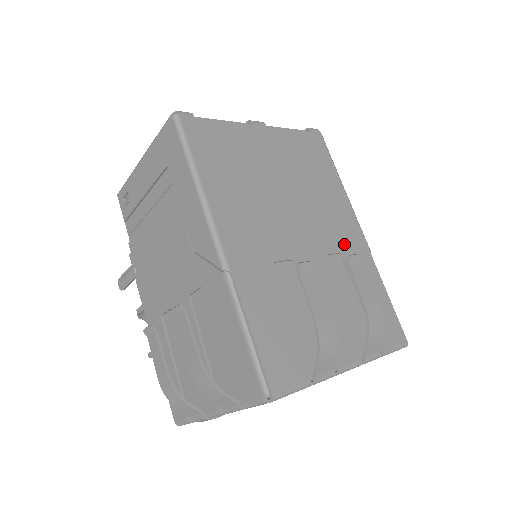
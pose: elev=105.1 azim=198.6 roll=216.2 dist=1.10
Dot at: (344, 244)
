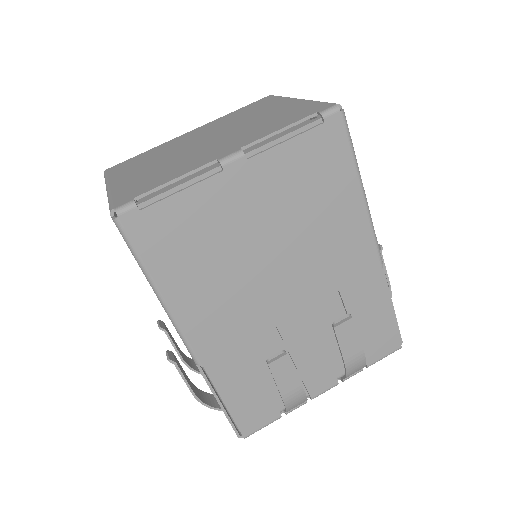
Dot at: (345, 277)
